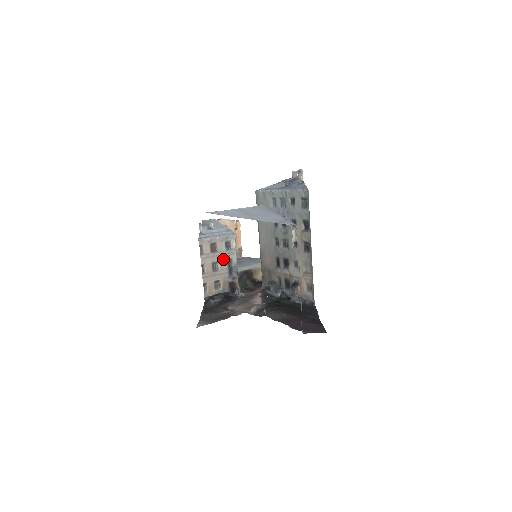
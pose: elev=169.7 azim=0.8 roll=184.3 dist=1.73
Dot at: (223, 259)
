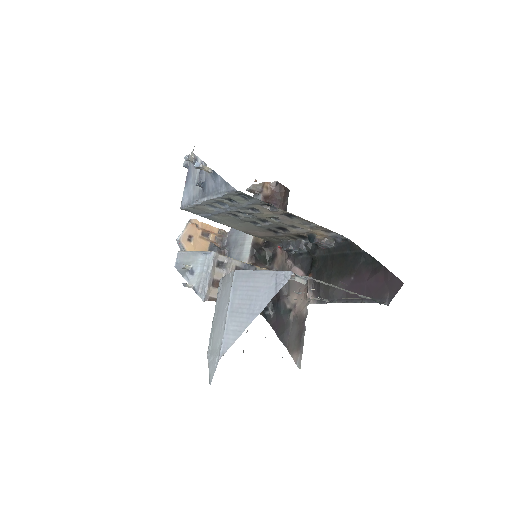
Dot at: occluded
